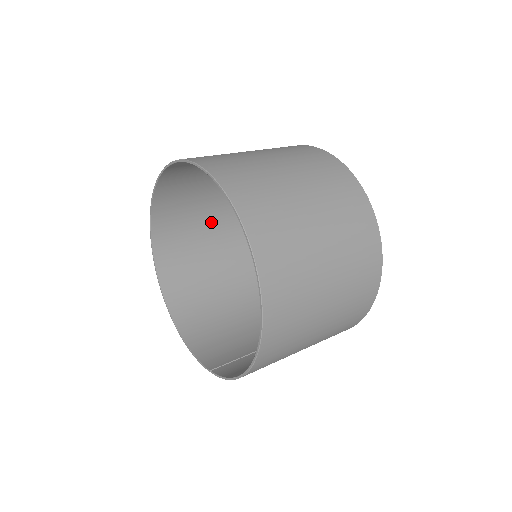
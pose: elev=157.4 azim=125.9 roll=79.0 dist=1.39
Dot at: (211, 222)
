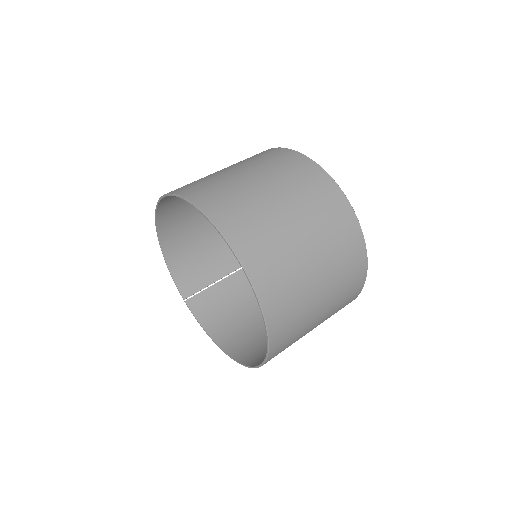
Dot at: occluded
